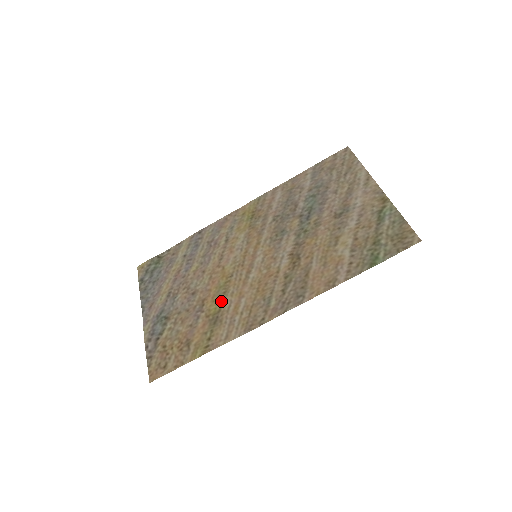
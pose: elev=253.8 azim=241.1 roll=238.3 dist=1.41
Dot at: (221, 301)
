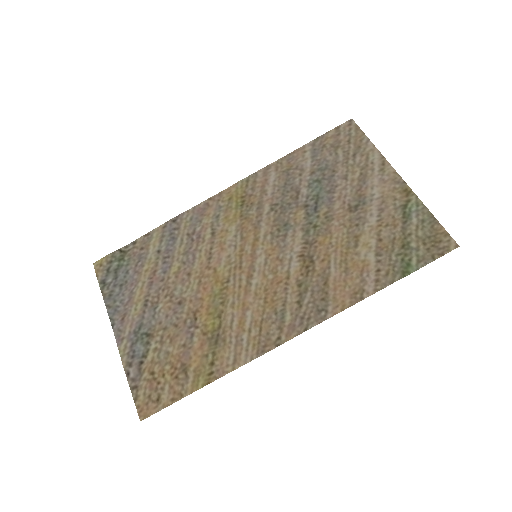
Dot at: (220, 314)
